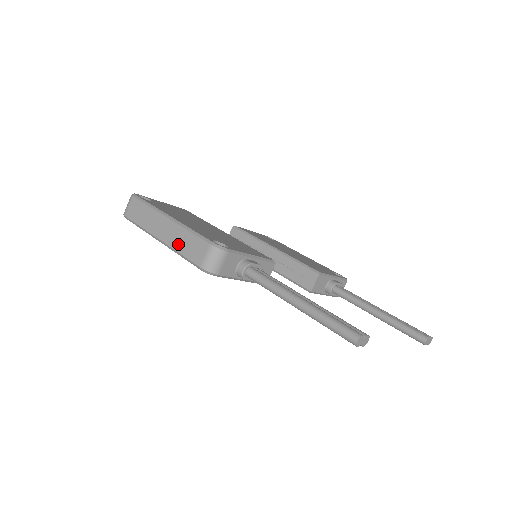
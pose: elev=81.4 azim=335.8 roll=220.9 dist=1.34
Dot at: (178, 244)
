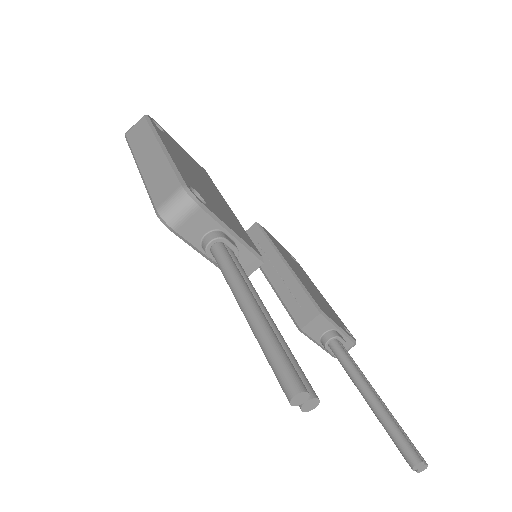
Dot at: (152, 177)
